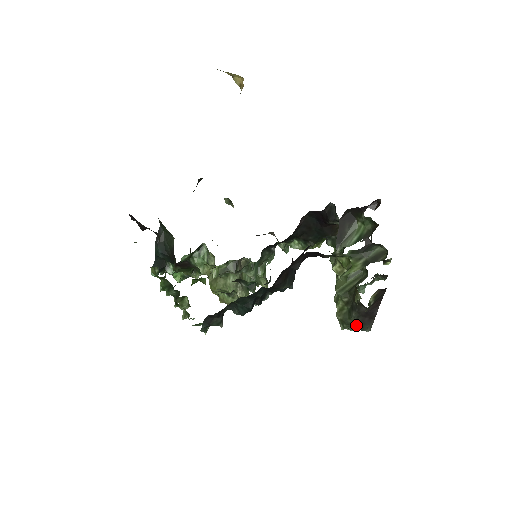
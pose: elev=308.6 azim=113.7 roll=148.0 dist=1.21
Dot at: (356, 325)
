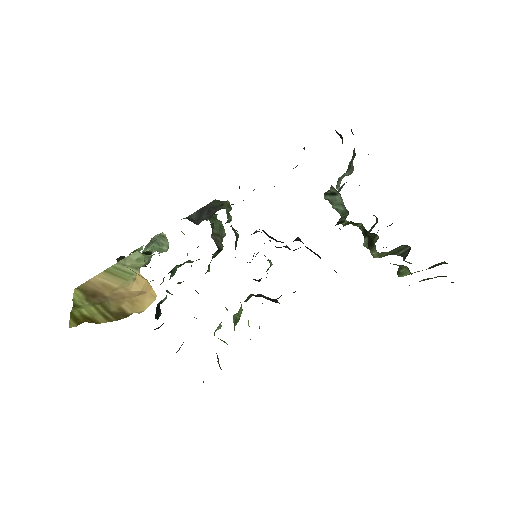
Dot at: occluded
